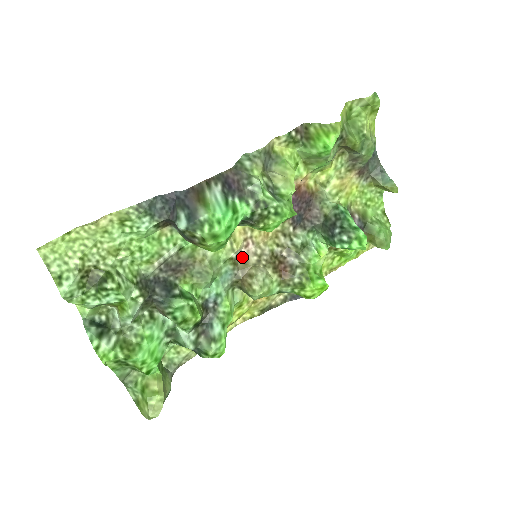
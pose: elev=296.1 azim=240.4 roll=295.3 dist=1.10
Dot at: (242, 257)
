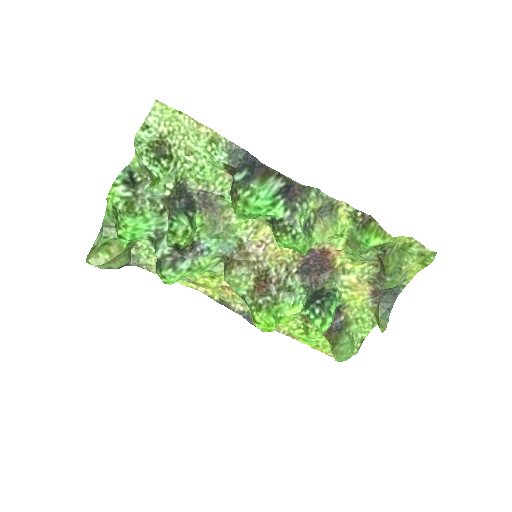
Dot at: (248, 249)
